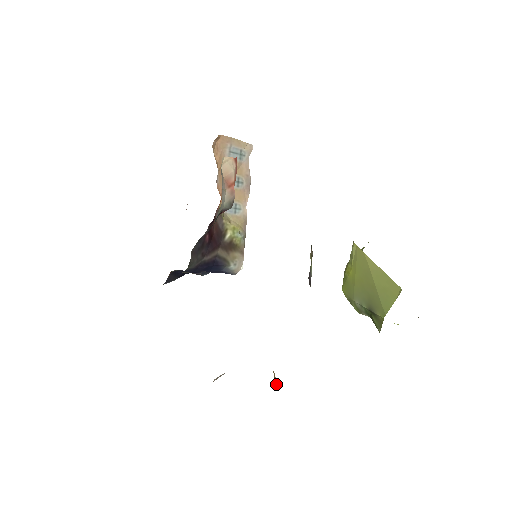
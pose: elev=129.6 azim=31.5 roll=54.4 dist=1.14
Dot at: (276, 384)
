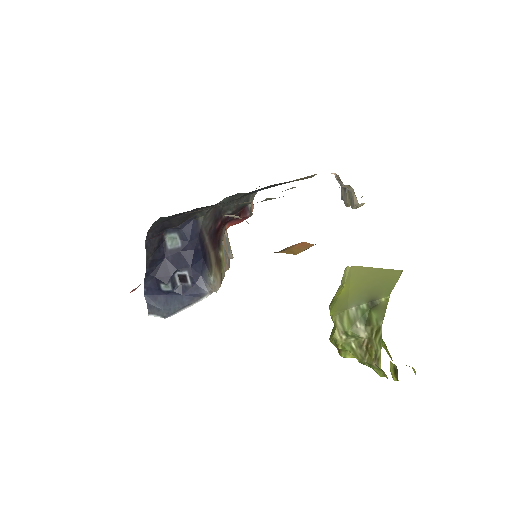
Dot at: occluded
